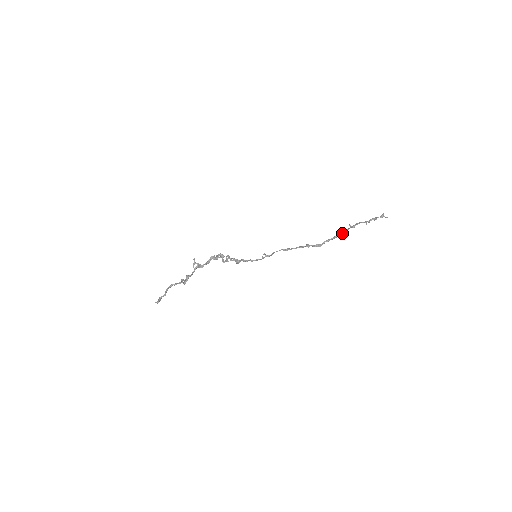
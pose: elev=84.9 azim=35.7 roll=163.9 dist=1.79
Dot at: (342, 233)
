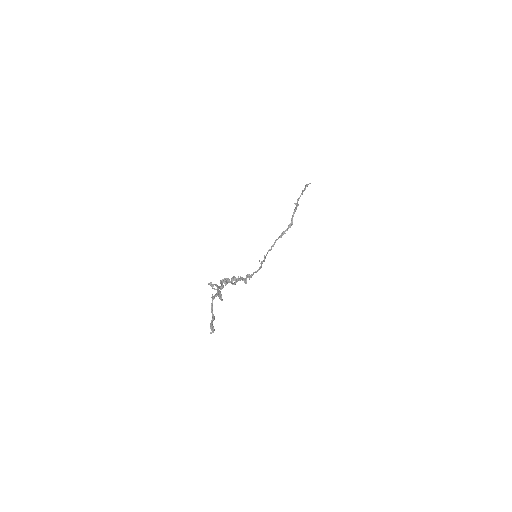
Dot at: (296, 206)
